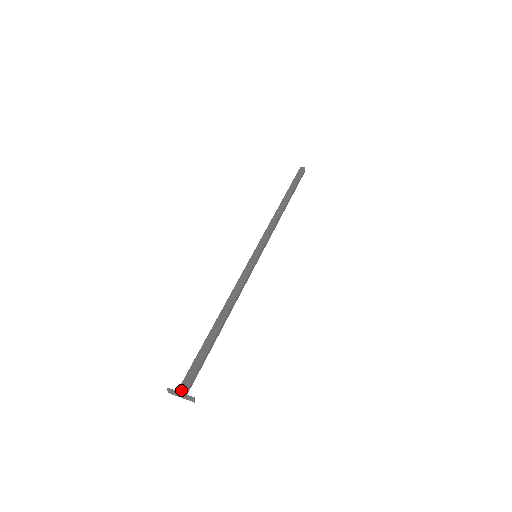
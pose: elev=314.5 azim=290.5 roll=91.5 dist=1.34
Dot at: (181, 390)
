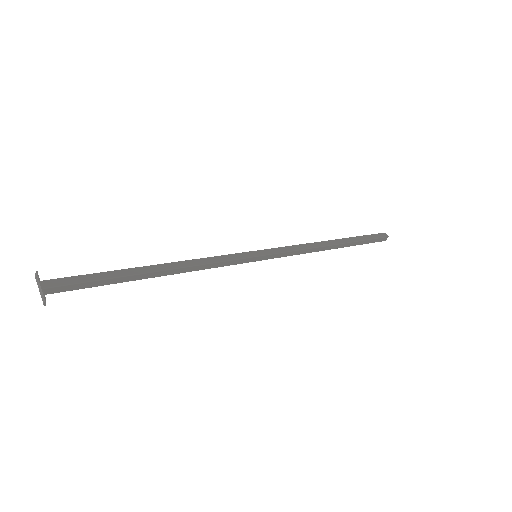
Dot at: (45, 283)
